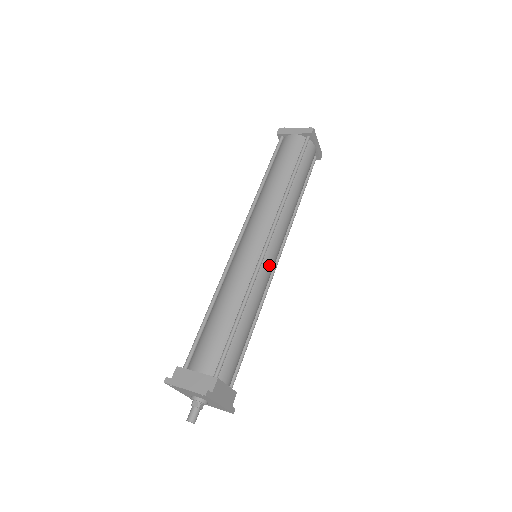
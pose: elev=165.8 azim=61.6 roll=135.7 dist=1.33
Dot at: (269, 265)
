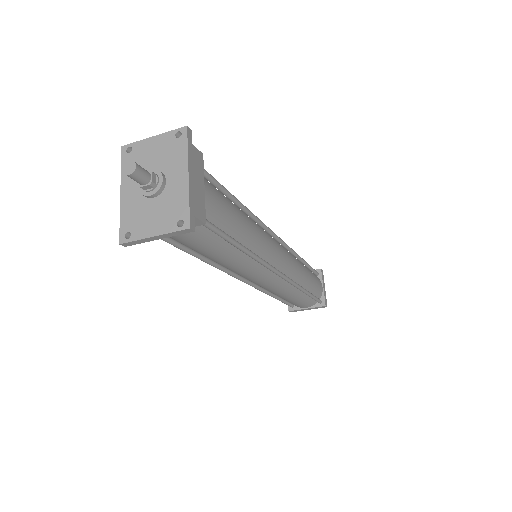
Dot at: (274, 244)
